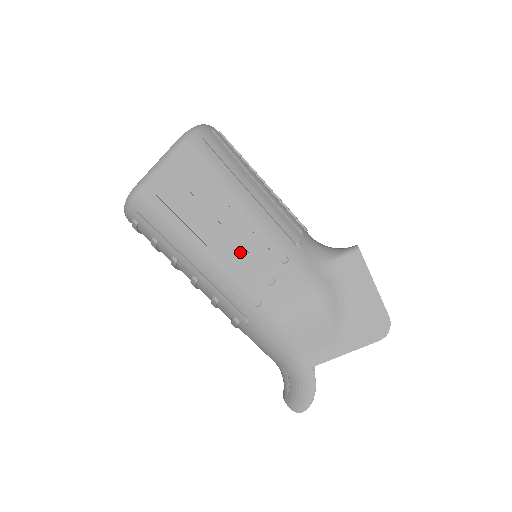
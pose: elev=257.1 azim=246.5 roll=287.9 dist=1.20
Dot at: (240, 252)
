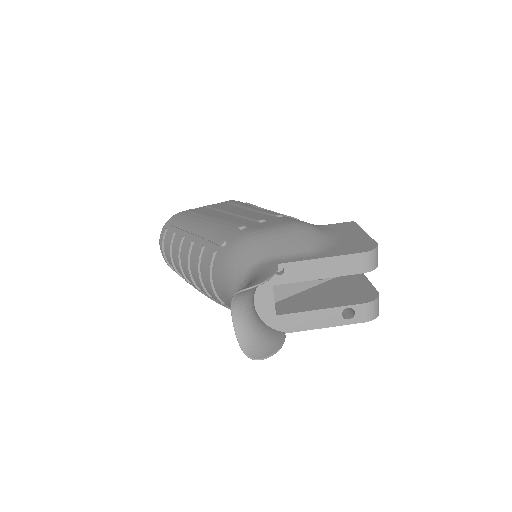
Dot at: (242, 215)
